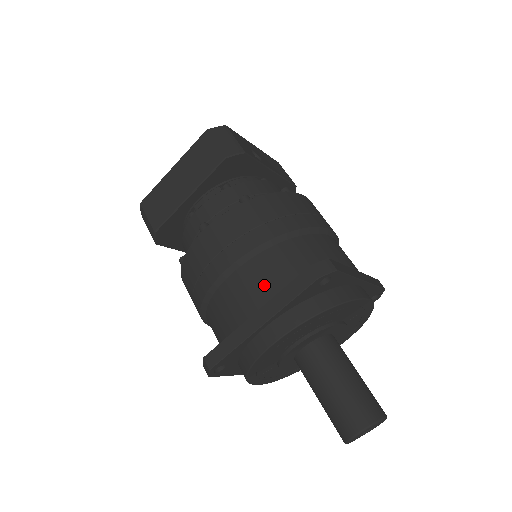
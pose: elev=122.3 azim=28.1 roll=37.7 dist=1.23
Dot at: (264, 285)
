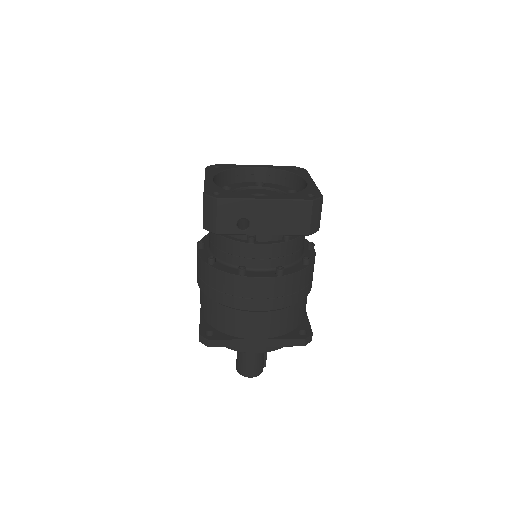
Dot at: (202, 306)
